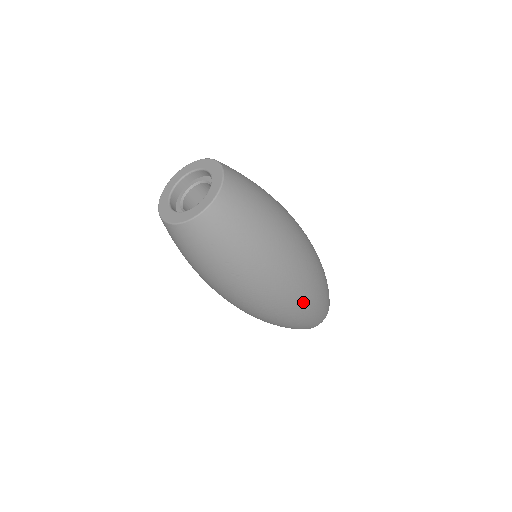
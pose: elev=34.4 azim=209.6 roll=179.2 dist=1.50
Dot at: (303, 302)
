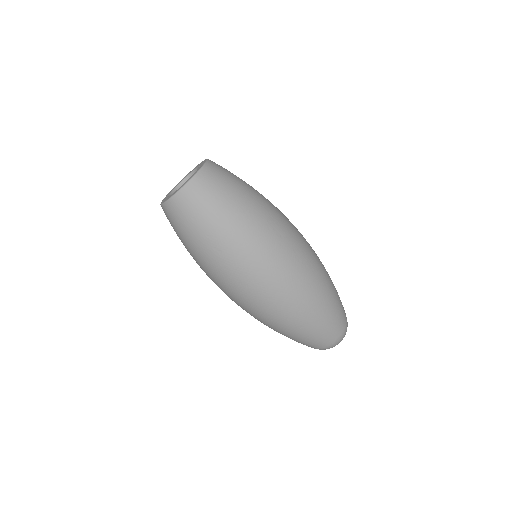
Dot at: (296, 294)
